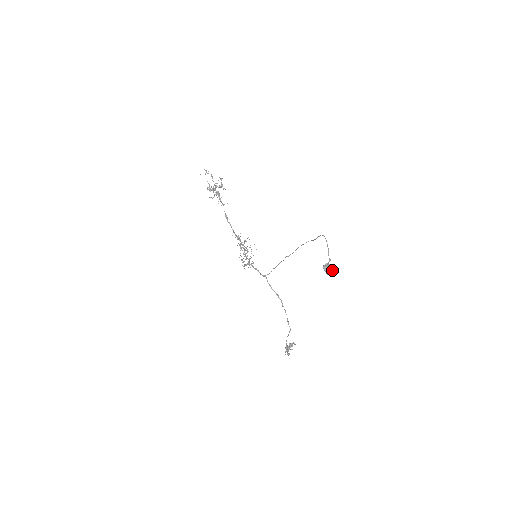
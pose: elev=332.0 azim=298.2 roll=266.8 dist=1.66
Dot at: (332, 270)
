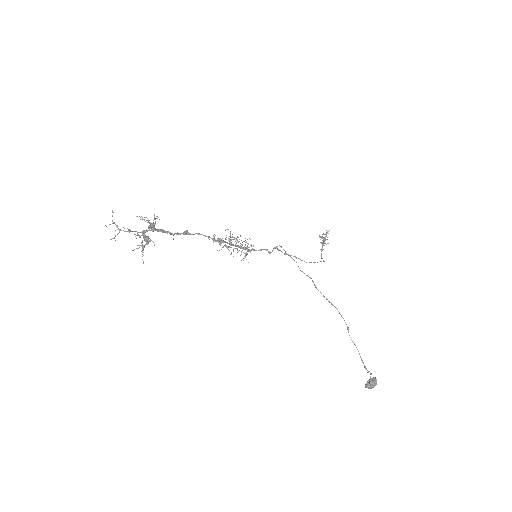
Dot at: occluded
